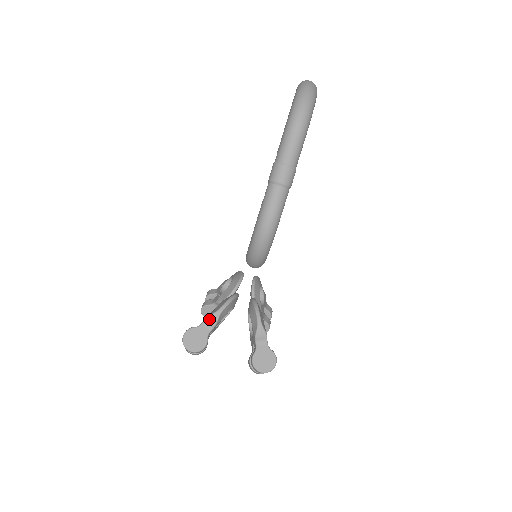
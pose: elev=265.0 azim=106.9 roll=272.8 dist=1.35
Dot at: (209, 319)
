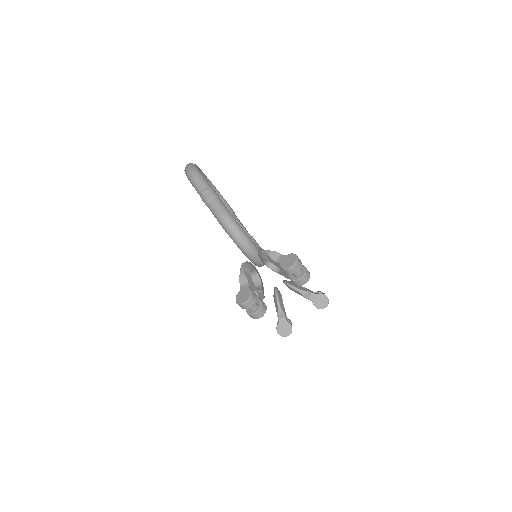
Dot at: (241, 280)
